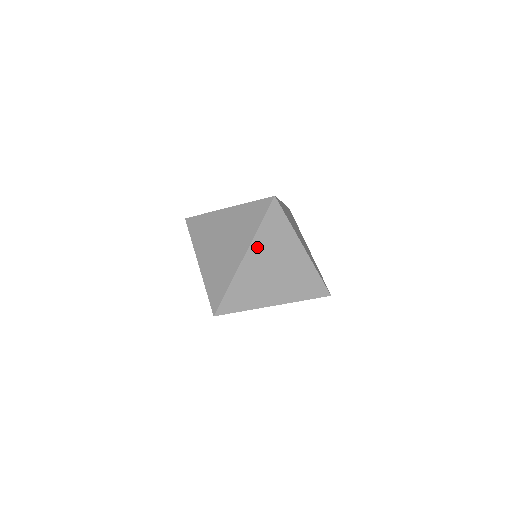
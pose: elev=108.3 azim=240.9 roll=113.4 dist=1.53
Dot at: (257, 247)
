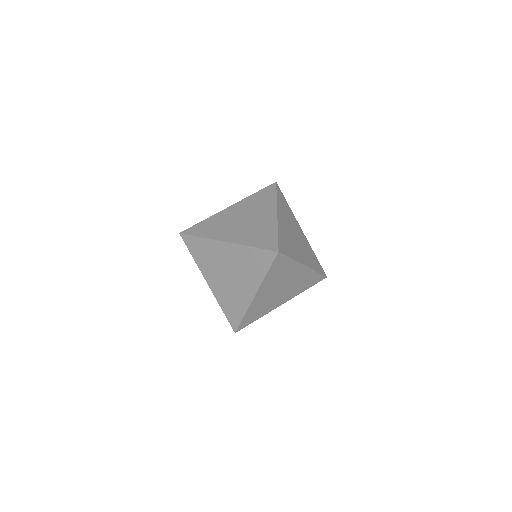
Dot at: (265, 286)
